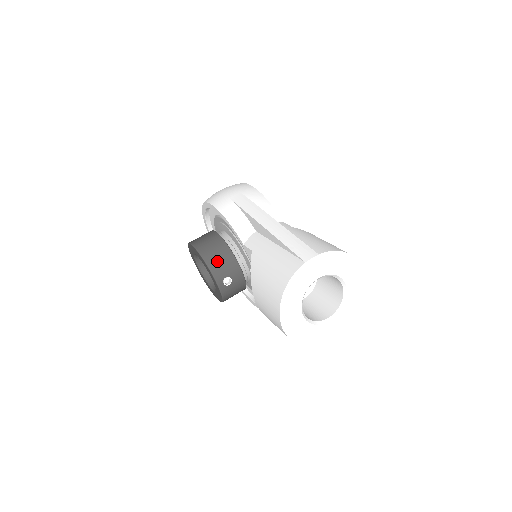
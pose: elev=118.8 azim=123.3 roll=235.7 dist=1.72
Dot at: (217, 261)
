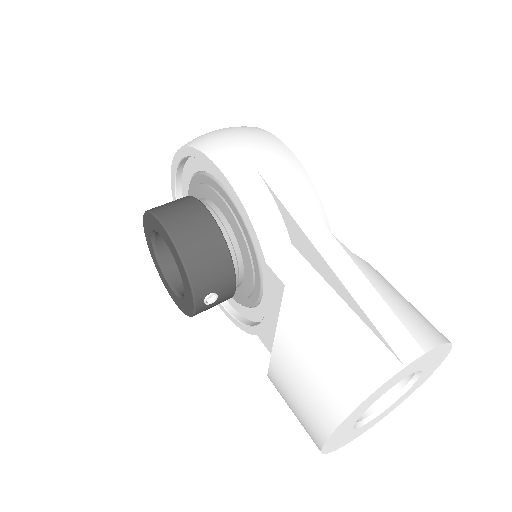
Dot at: (204, 267)
